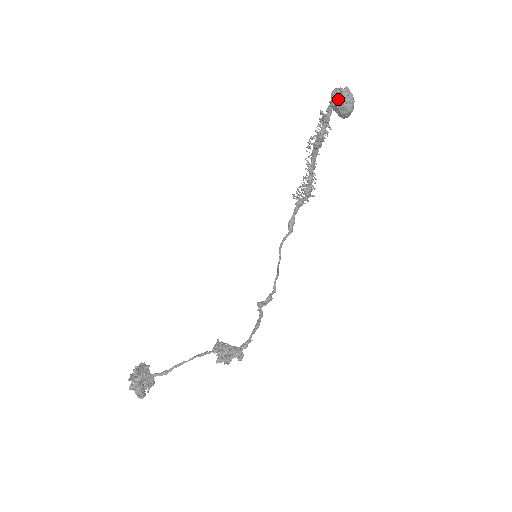
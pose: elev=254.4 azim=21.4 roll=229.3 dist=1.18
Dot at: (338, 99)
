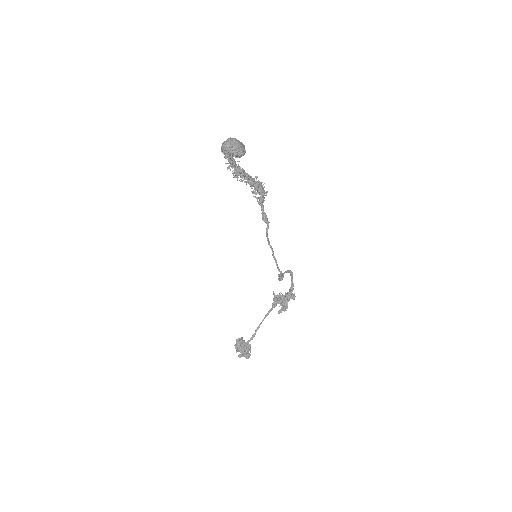
Dot at: (228, 154)
